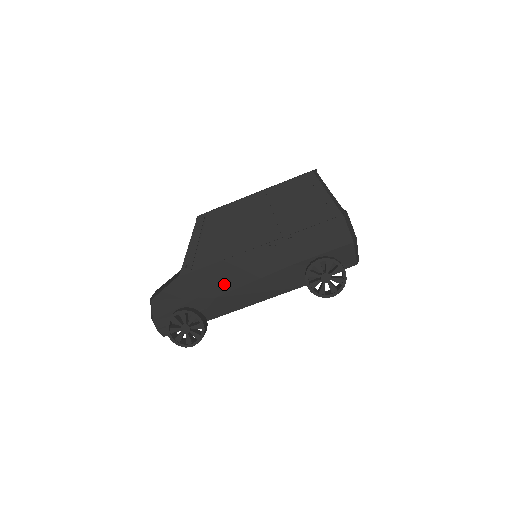
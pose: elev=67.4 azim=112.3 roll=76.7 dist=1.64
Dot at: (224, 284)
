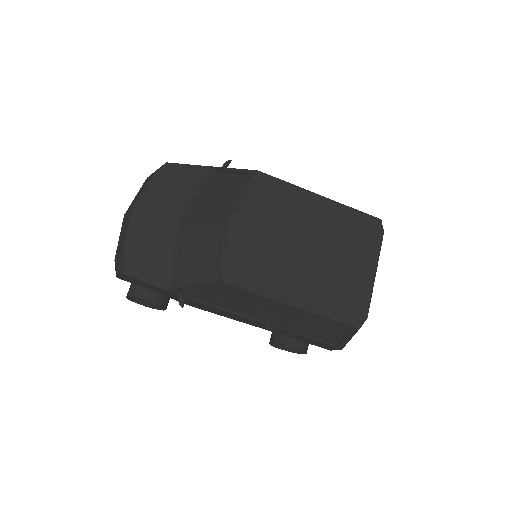
Dot at: (205, 309)
